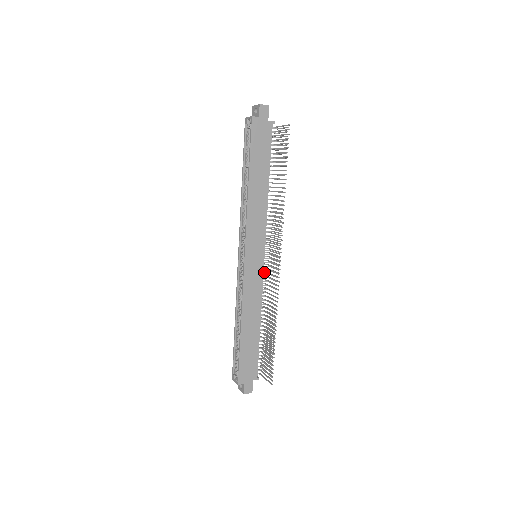
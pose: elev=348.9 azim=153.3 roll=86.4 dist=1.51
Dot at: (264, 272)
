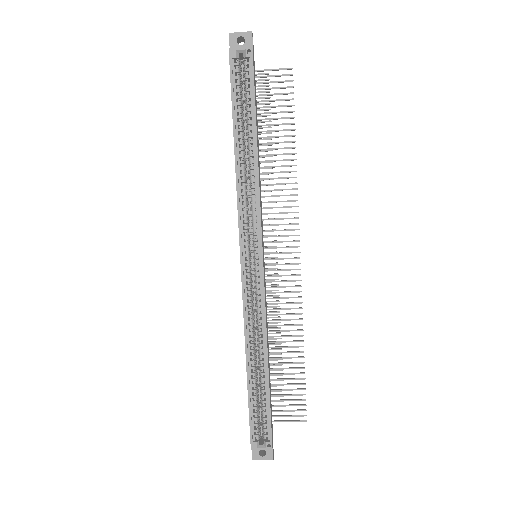
Dot at: occluded
